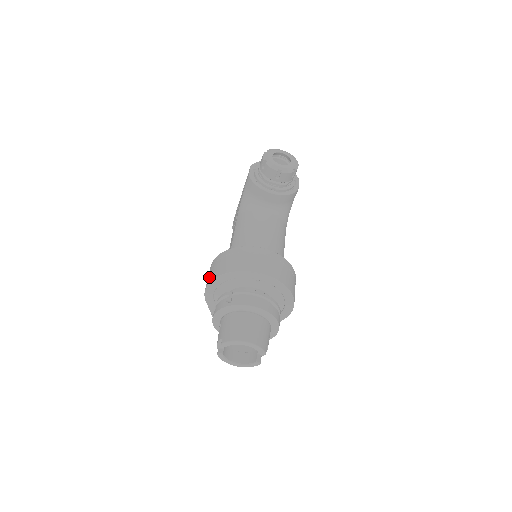
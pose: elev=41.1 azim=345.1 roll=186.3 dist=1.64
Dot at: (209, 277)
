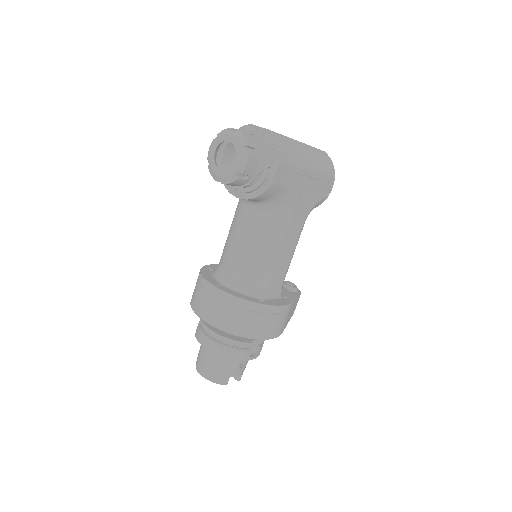
Dot at: occluded
